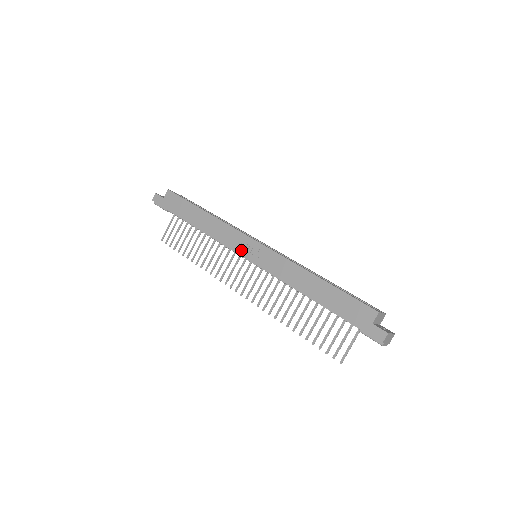
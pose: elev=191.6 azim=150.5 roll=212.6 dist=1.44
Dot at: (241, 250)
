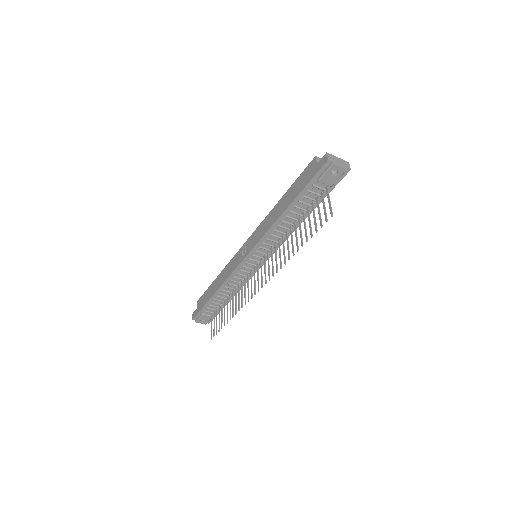
Dot at: (241, 259)
